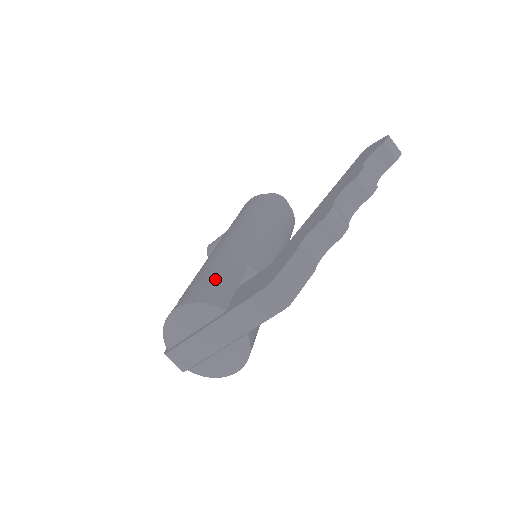
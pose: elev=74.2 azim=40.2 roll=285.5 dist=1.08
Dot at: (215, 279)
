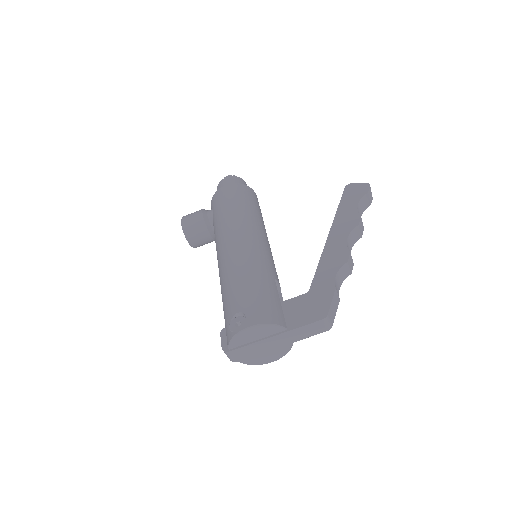
Dot at: (267, 298)
